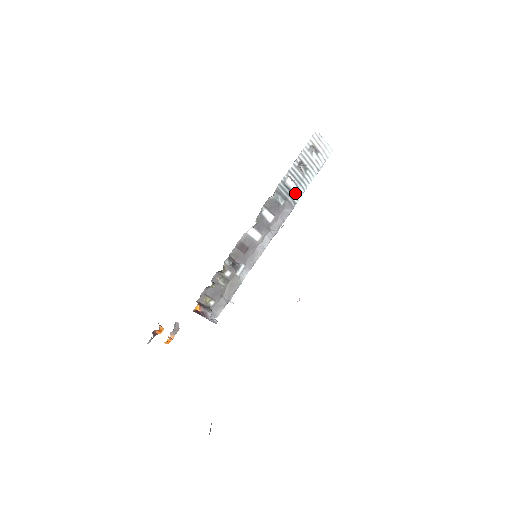
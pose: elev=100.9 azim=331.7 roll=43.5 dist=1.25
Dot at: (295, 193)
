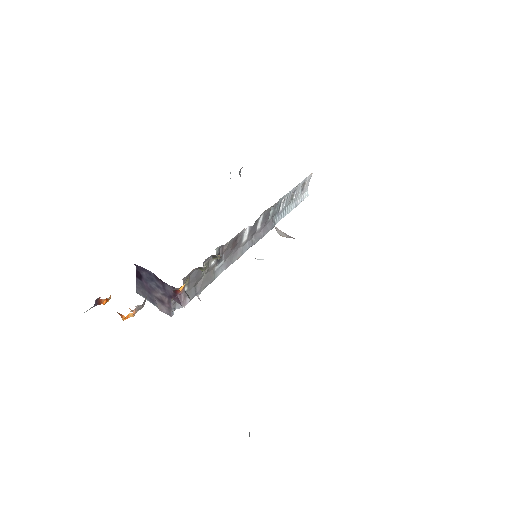
Dot at: (278, 215)
